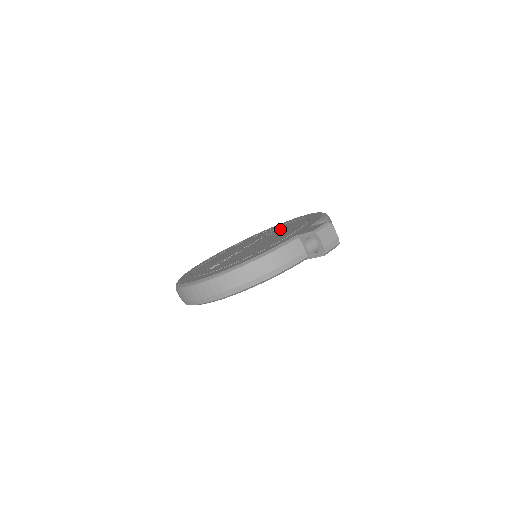
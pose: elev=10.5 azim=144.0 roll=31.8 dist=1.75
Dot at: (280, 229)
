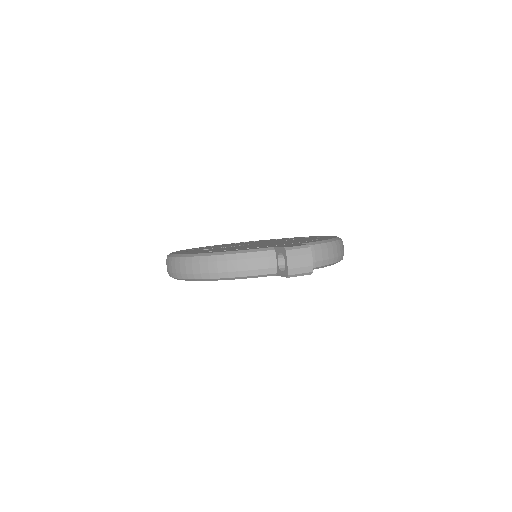
Dot at: occluded
